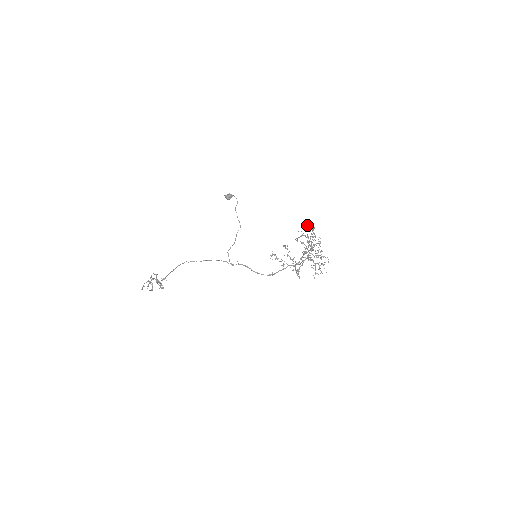
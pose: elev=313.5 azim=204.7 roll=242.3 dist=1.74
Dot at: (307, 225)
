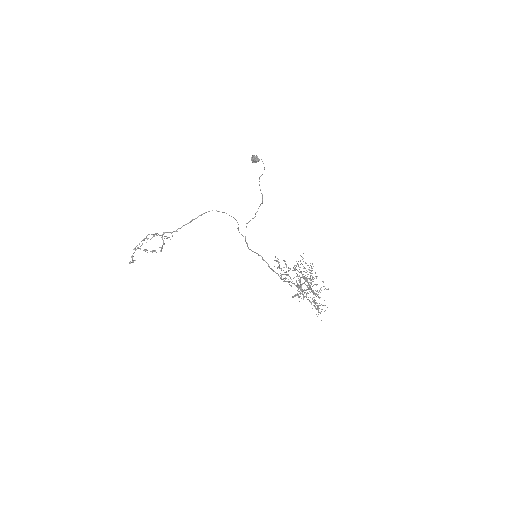
Dot at: occluded
